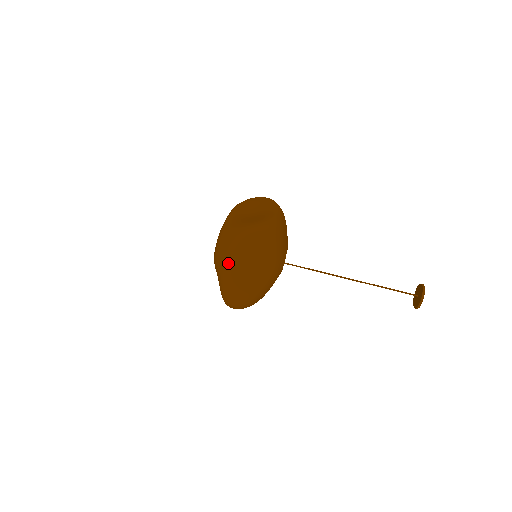
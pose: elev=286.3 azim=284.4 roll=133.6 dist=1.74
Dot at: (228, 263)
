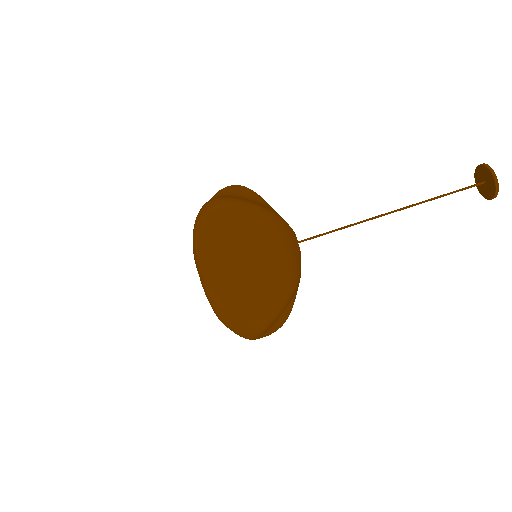
Dot at: (252, 339)
